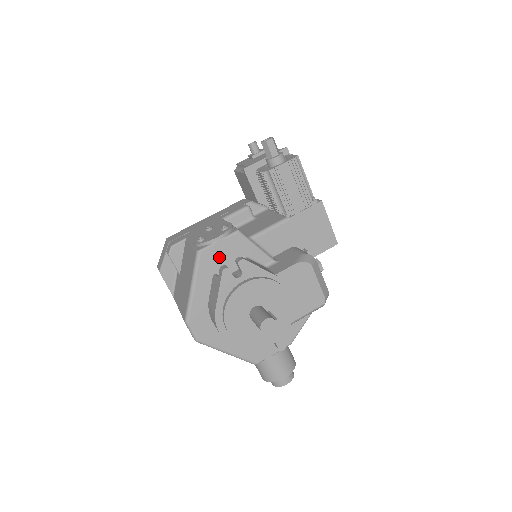
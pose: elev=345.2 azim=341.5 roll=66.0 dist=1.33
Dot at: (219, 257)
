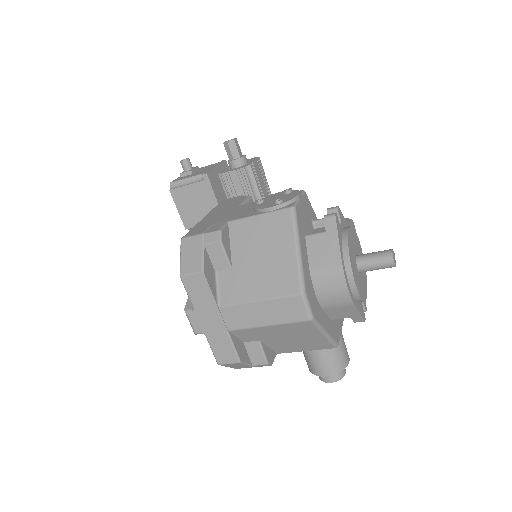
Dot at: (303, 216)
